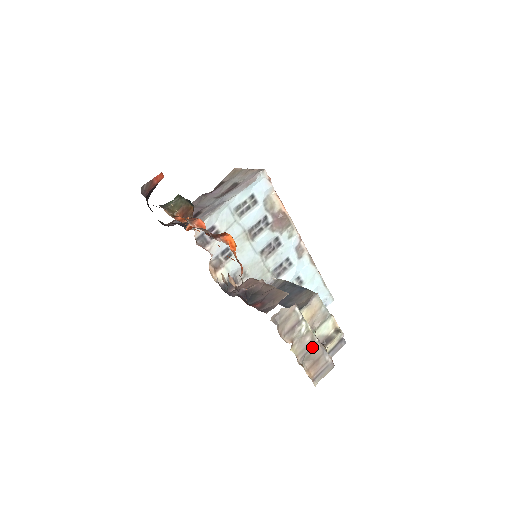
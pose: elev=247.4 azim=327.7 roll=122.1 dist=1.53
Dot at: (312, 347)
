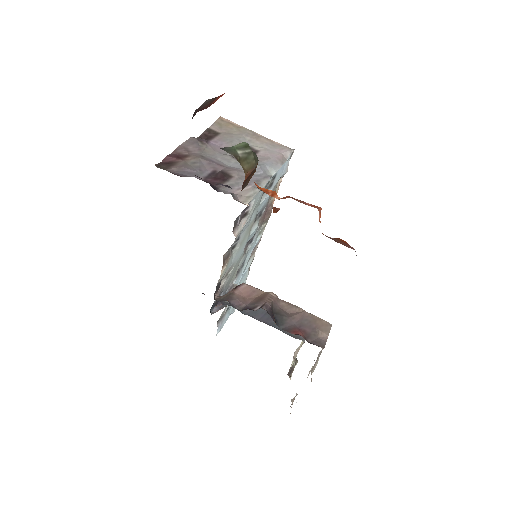
Dot at: occluded
